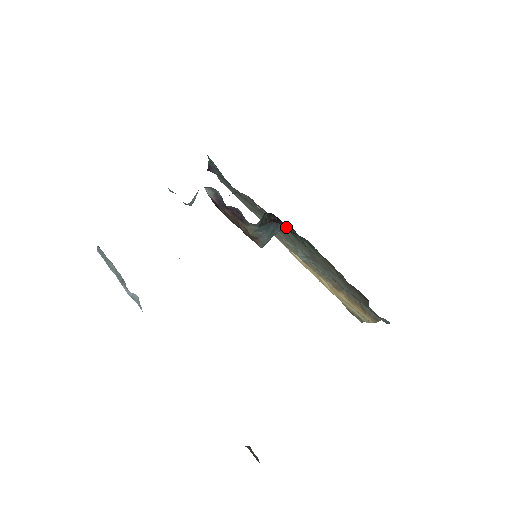
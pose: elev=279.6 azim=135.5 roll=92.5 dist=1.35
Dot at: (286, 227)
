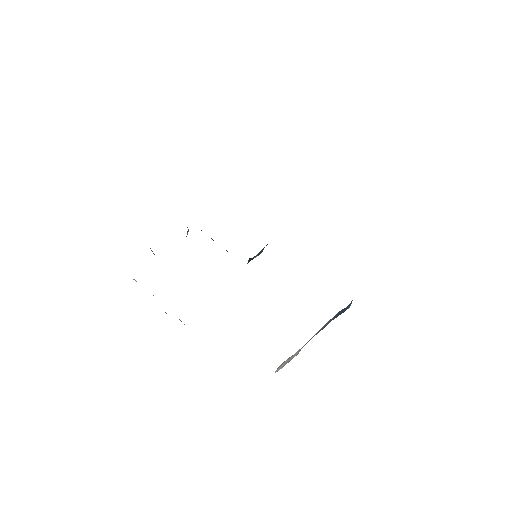
Dot at: occluded
